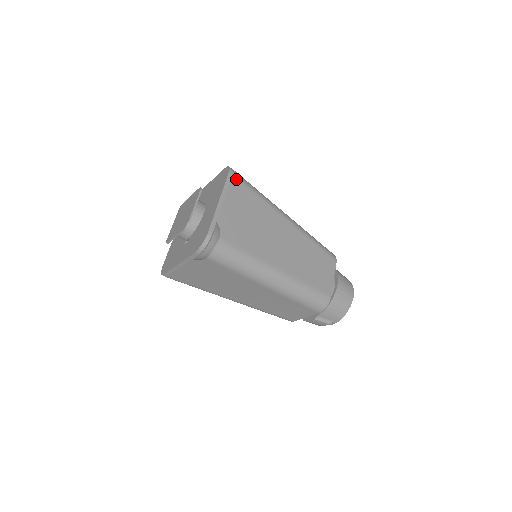
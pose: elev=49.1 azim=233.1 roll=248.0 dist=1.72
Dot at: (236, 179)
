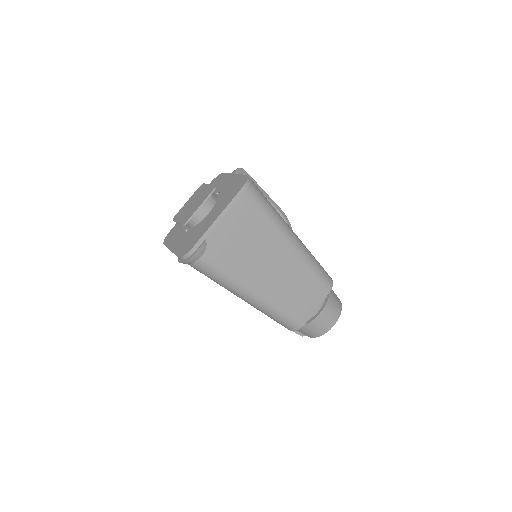
Dot at: (247, 196)
